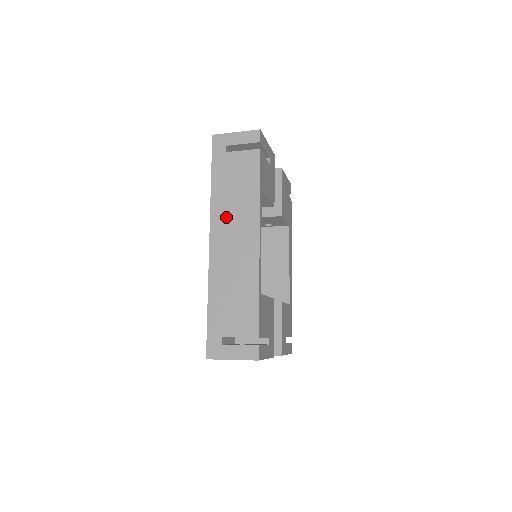
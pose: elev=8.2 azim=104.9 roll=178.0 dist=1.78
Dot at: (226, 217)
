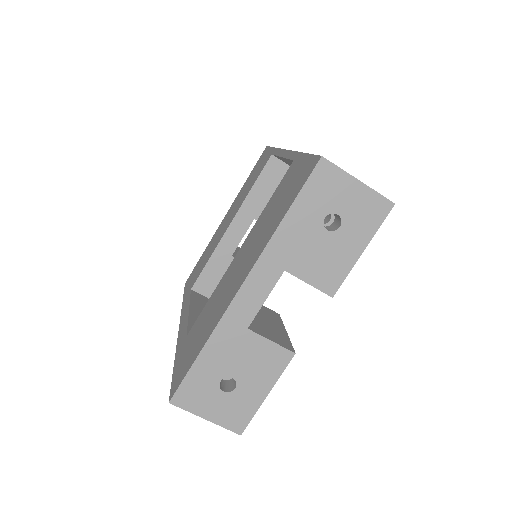
Dot at: occluded
